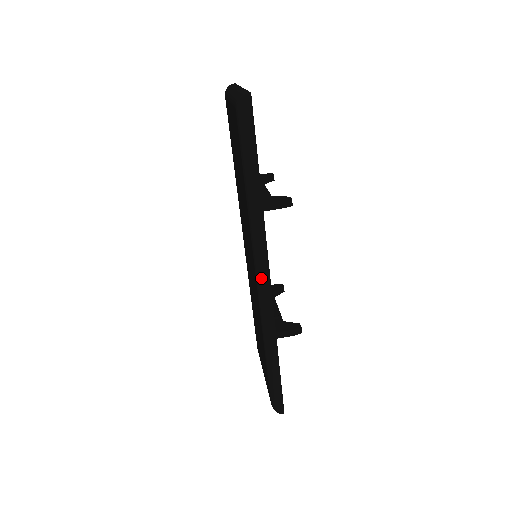
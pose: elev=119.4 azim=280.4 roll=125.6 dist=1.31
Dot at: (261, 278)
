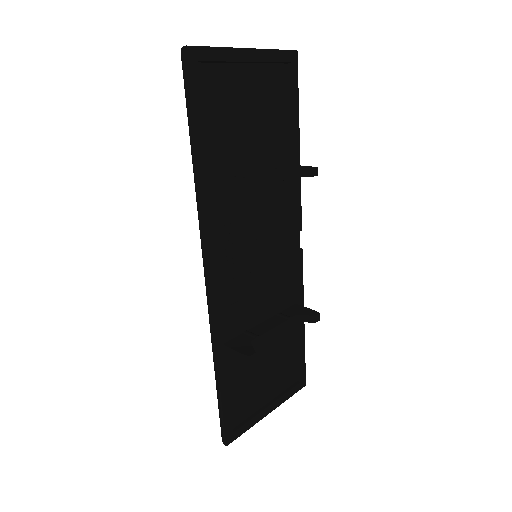
Dot at: (204, 271)
